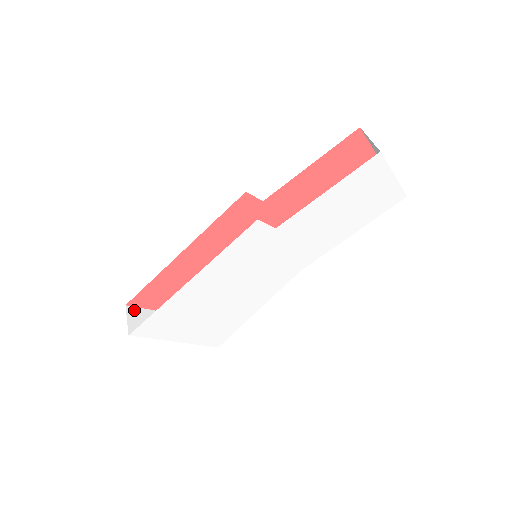
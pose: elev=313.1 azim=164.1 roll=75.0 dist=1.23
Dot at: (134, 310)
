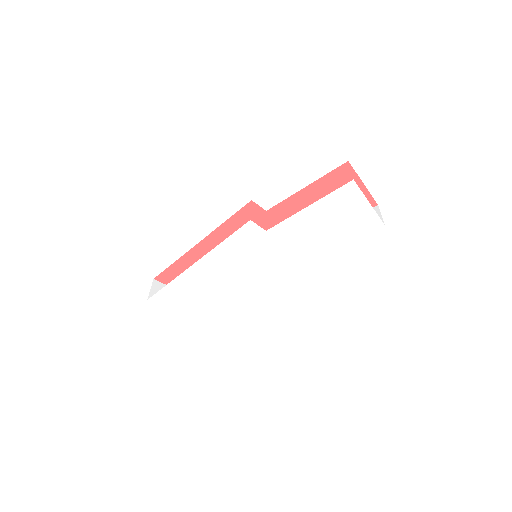
Dot at: (159, 284)
